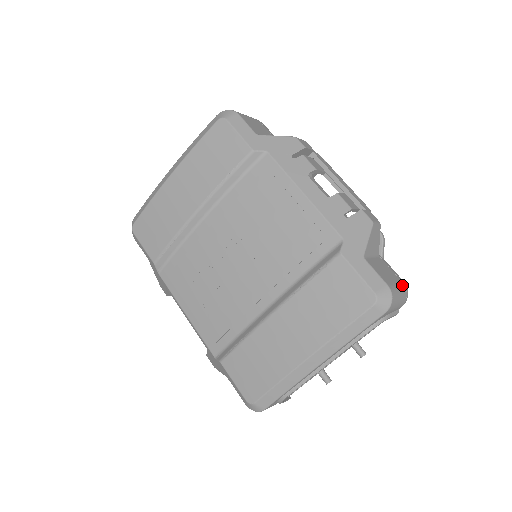
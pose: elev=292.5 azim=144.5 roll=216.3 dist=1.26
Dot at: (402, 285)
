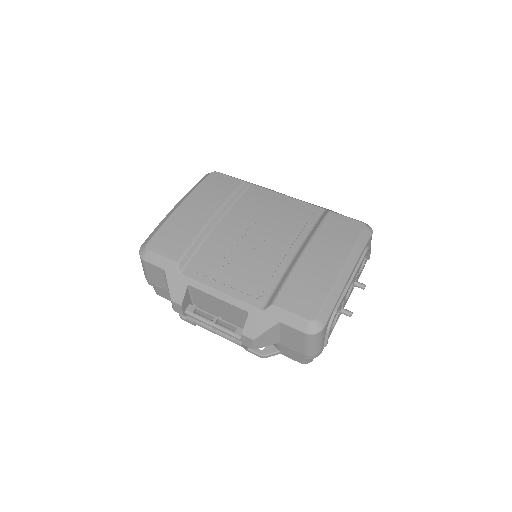
Dot at: occluded
